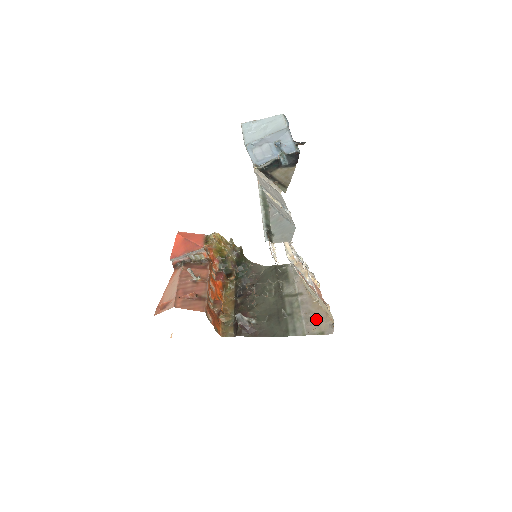
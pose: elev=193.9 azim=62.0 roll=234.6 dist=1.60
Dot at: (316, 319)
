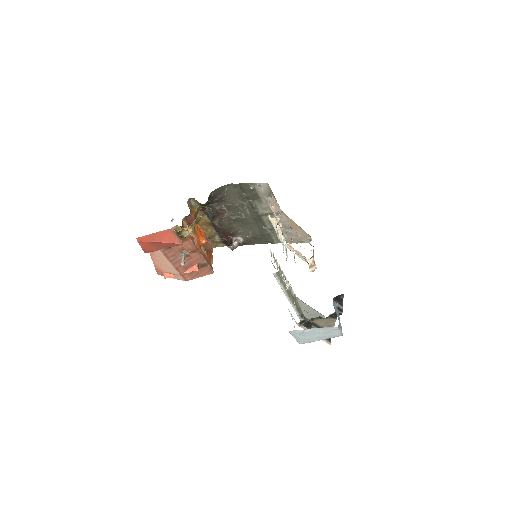
Dot at: (296, 235)
